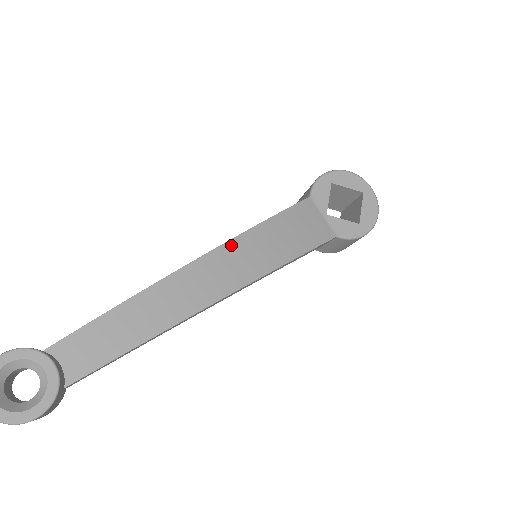
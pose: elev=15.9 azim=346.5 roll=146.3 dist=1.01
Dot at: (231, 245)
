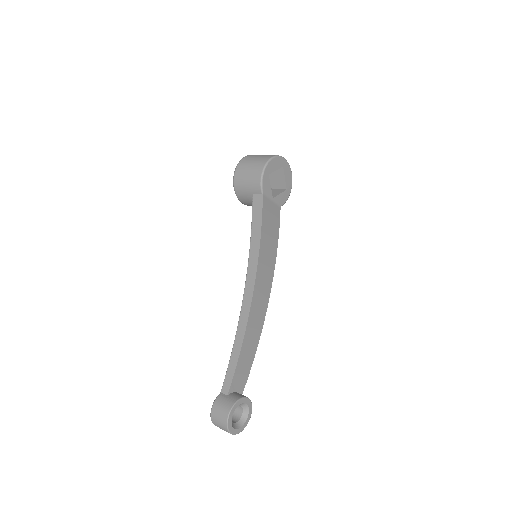
Dot at: (259, 271)
